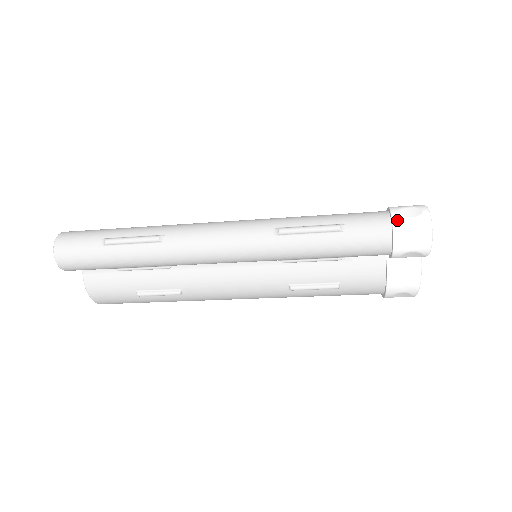
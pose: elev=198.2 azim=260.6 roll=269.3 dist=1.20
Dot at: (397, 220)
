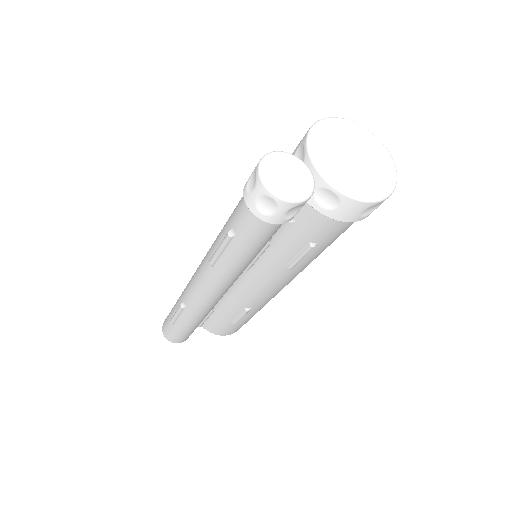
Dot at: (247, 201)
